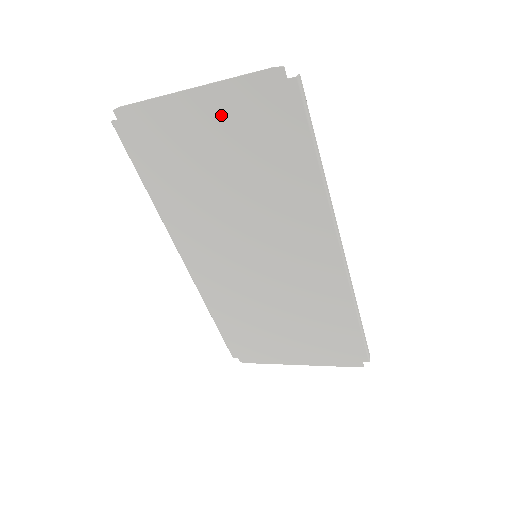
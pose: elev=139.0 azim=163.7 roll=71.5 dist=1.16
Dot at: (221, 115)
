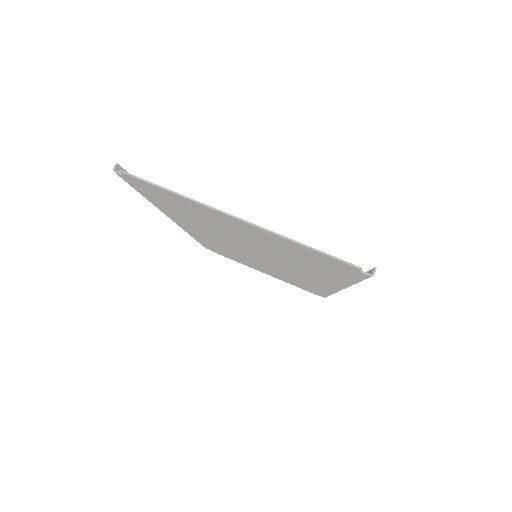
Dot at: (266, 237)
